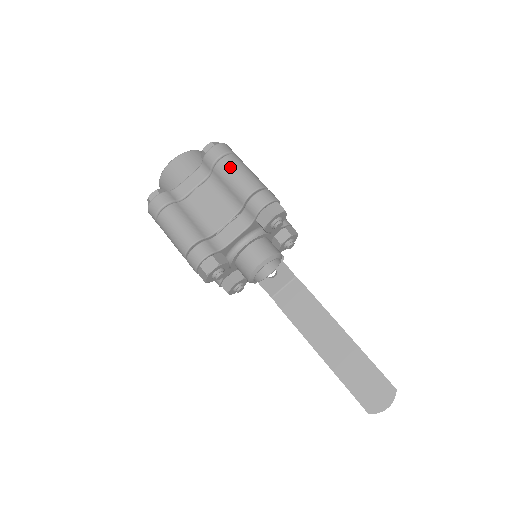
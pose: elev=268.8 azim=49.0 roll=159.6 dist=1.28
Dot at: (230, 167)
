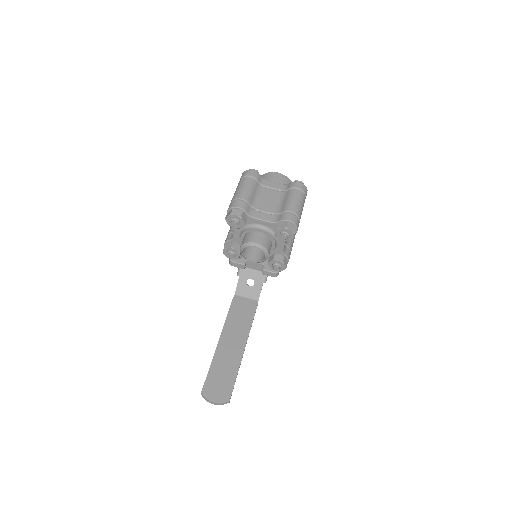
Dot at: (297, 195)
